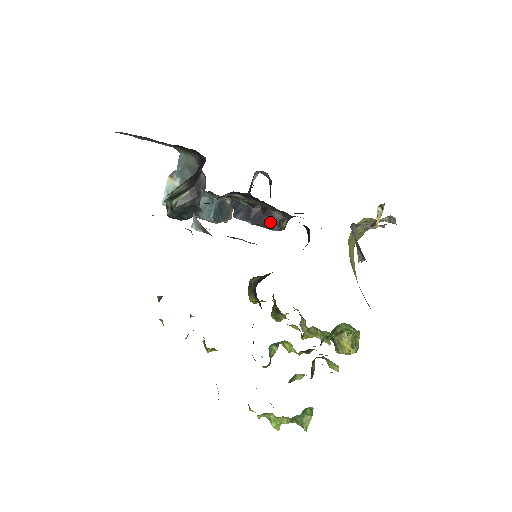
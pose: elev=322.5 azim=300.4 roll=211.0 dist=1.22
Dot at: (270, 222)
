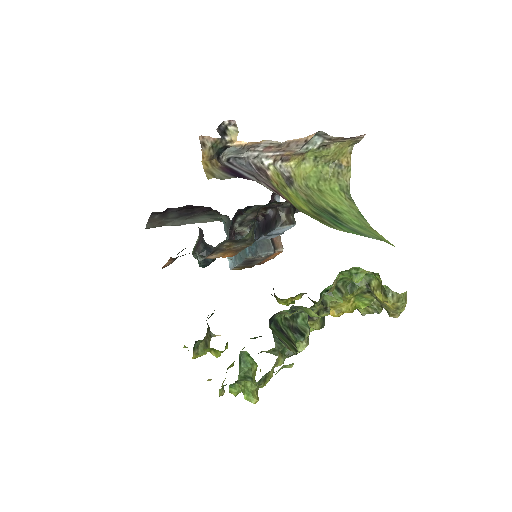
Dot at: (271, 223)
